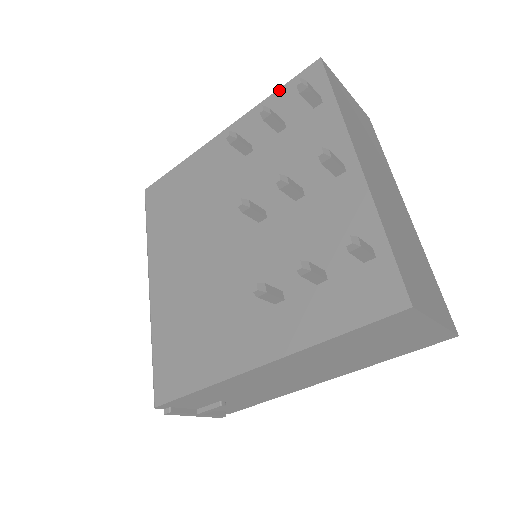
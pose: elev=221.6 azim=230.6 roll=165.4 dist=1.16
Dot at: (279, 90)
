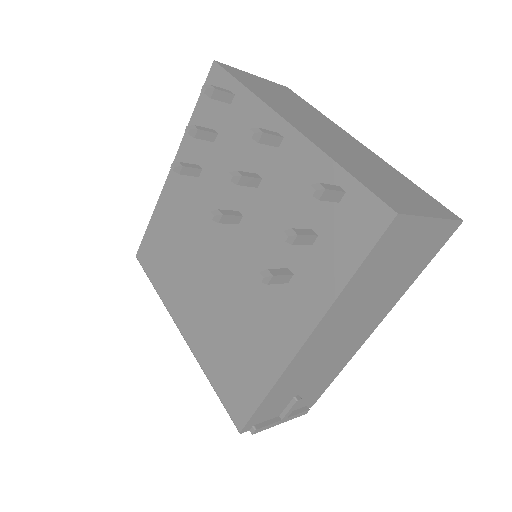
Dot at: (196, 107)
